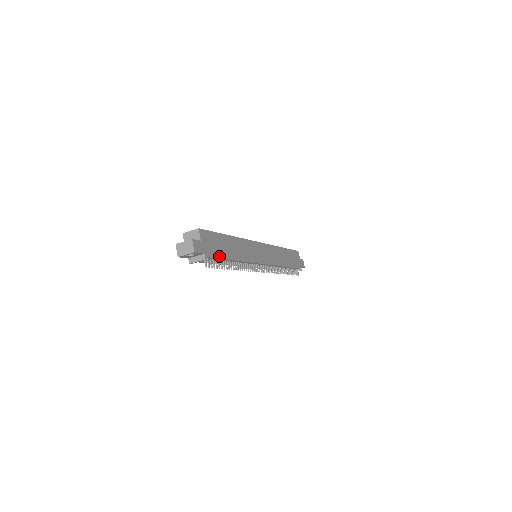
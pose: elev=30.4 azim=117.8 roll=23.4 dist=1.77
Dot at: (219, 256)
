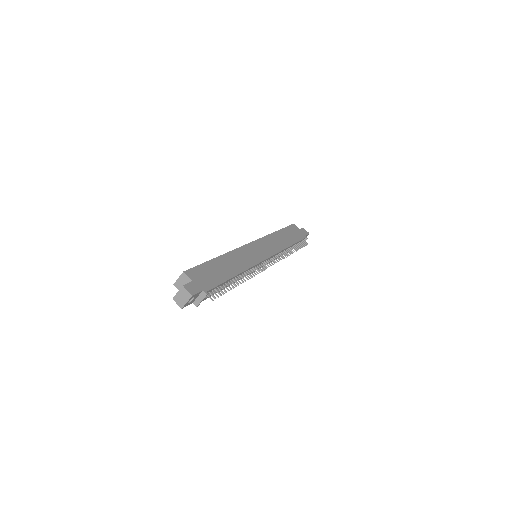
Dot at: (218, 282)
